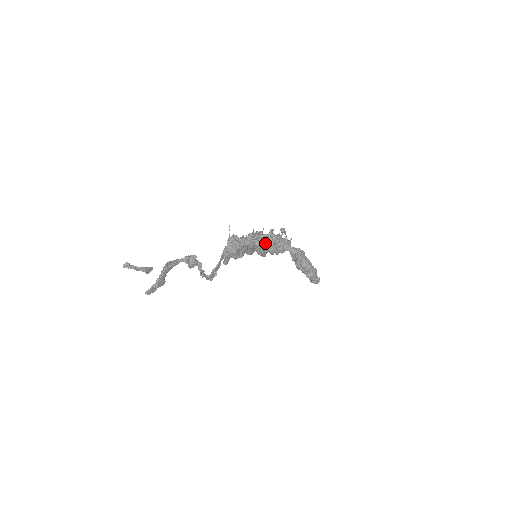
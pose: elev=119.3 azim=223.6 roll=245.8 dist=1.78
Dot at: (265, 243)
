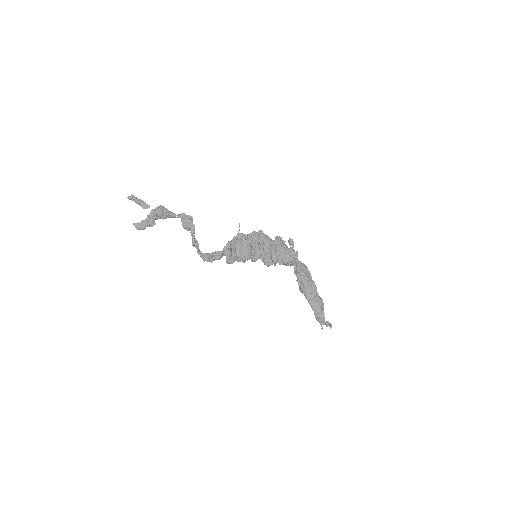
Dot at: (269, 247)
